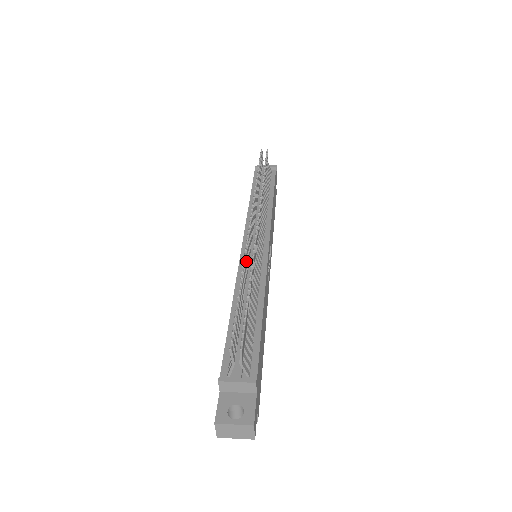
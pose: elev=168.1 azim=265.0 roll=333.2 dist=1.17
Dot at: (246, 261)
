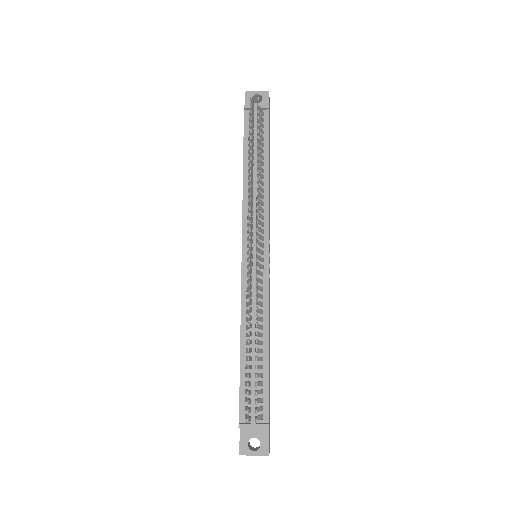
Dot at: (250, 303)
